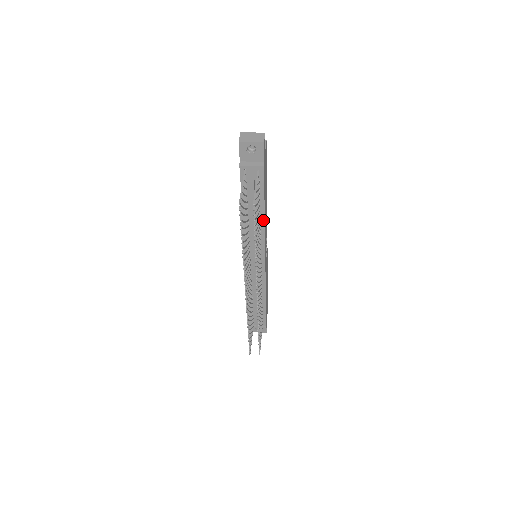
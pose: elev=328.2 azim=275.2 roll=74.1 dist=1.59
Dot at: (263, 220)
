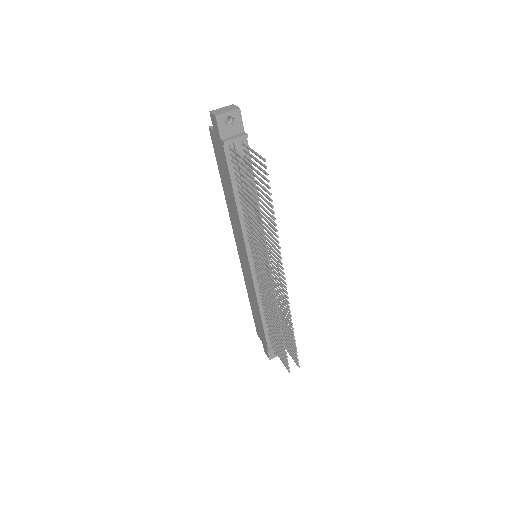
Dot at: occluded
